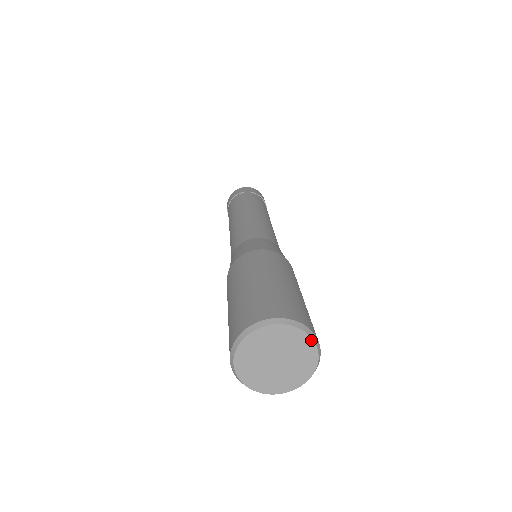
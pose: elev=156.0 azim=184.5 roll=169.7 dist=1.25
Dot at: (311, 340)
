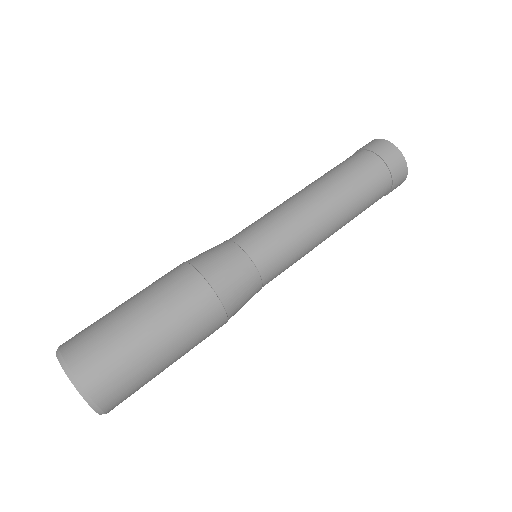
Dot at: (86, 400)
